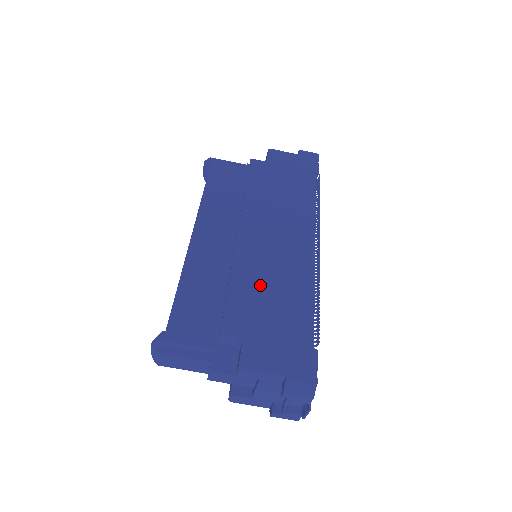
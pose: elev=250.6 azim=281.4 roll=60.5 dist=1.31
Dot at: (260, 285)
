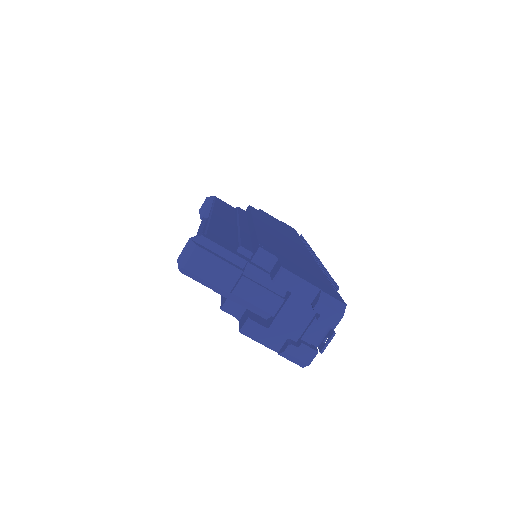
Dot at: (280, 247)
